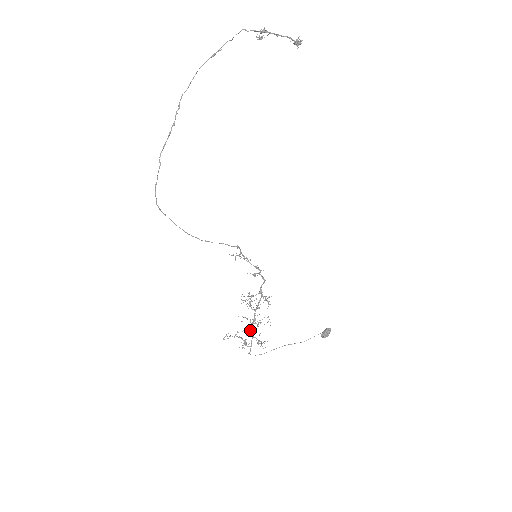
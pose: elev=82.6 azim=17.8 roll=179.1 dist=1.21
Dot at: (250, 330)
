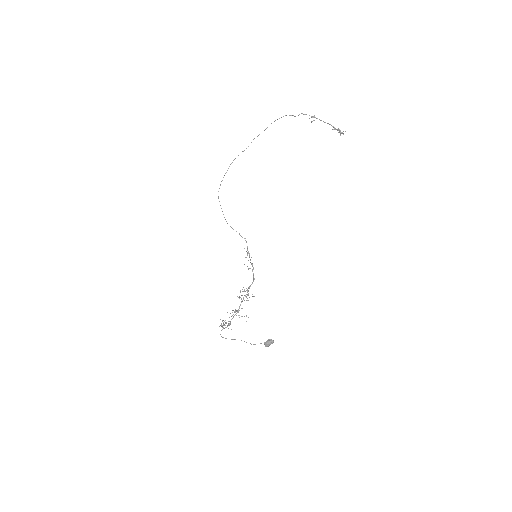
Dot at: (231, 316)
